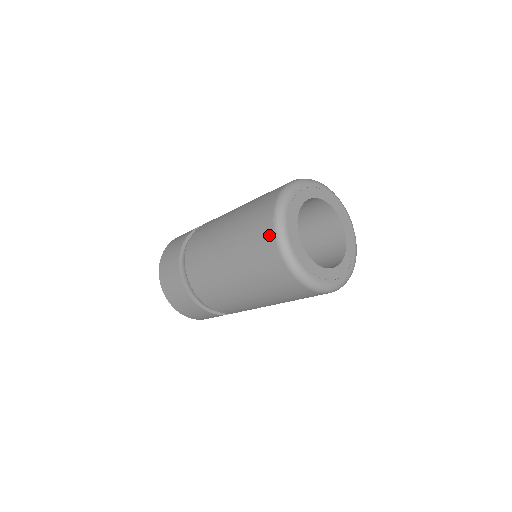
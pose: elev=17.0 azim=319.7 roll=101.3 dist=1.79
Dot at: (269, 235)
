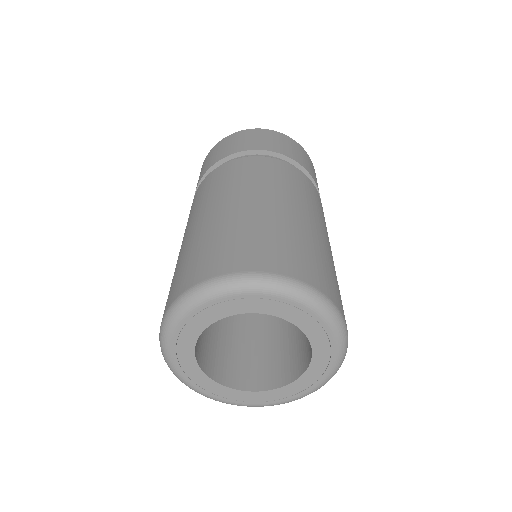
Dot at: occluded
